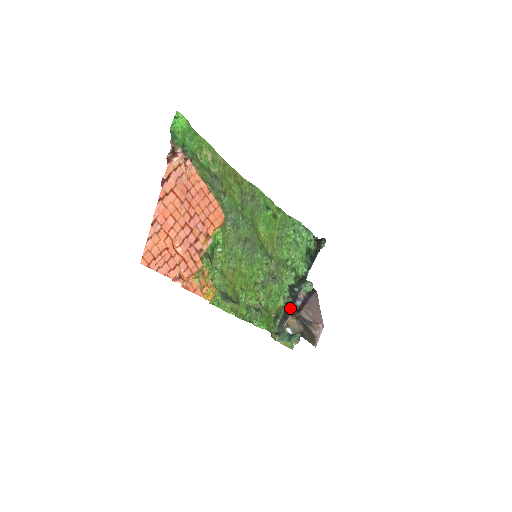
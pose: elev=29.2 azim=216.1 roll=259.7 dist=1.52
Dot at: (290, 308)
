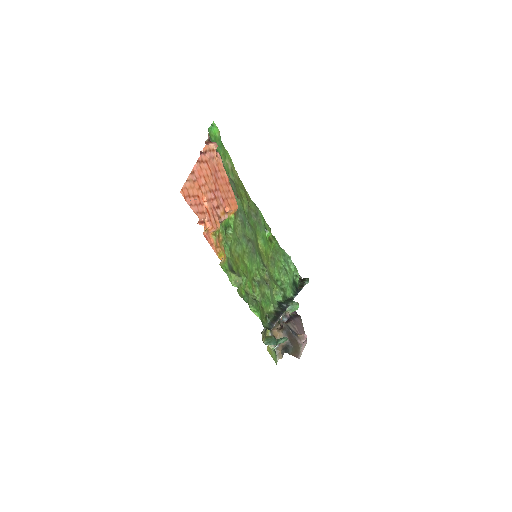
Dot at: (279, 315)
